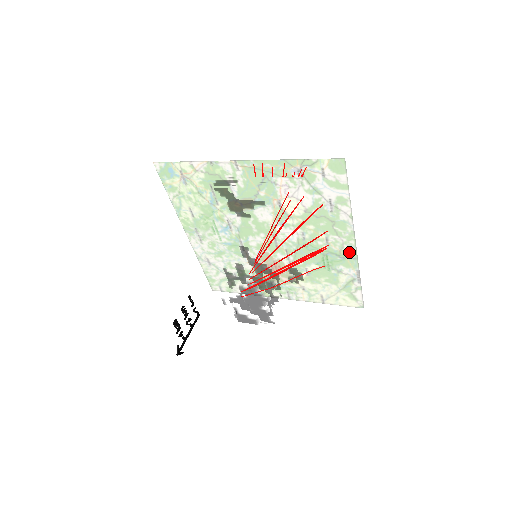
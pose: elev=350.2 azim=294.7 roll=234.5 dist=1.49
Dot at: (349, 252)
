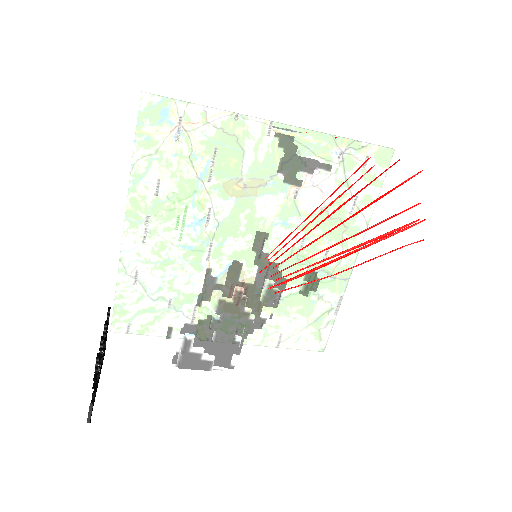
Dot at: occluded
